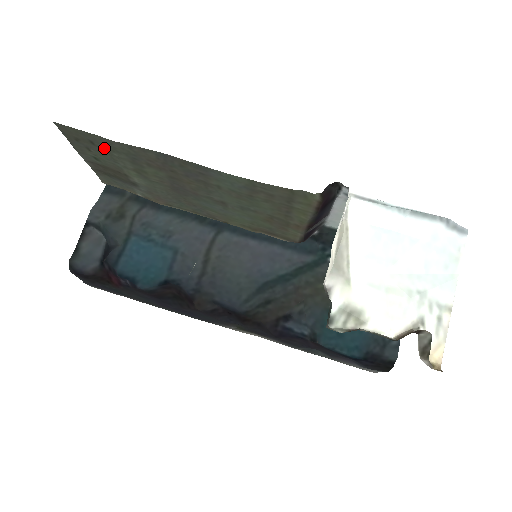
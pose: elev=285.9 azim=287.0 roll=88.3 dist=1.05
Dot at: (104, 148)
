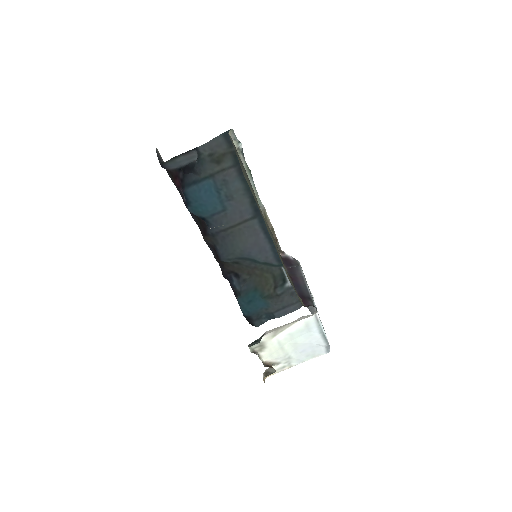
Dot at: occluded
